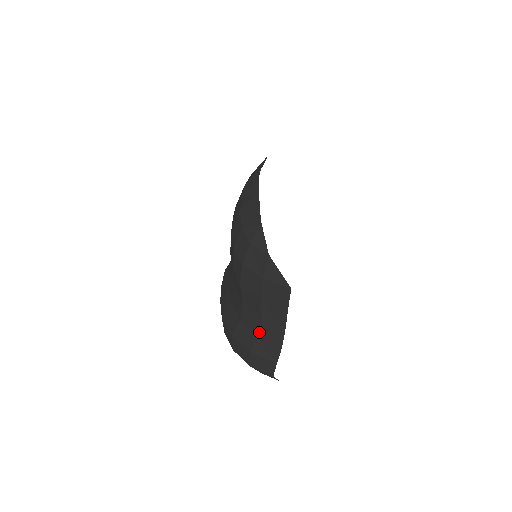
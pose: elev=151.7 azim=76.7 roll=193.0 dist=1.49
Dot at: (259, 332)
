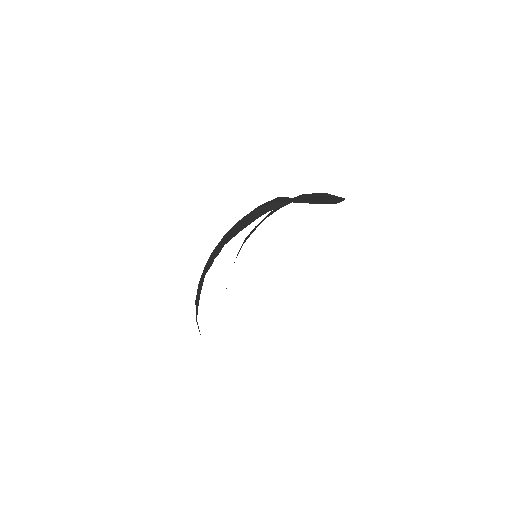
Dot at: occluded
